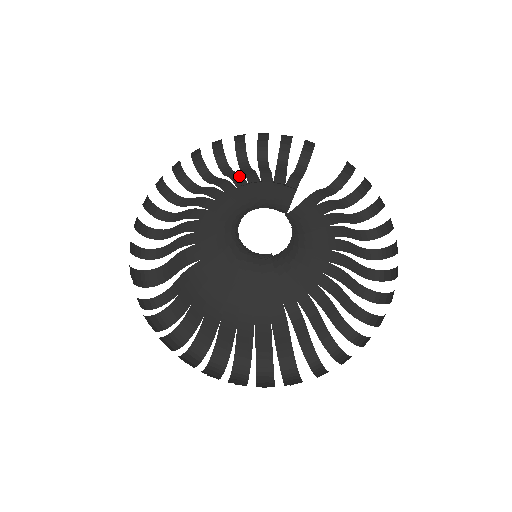
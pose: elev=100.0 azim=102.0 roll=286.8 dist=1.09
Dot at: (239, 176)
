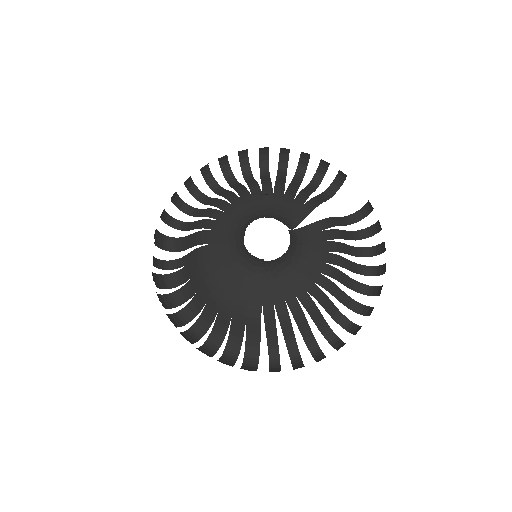
Dot at: (269, 184)
